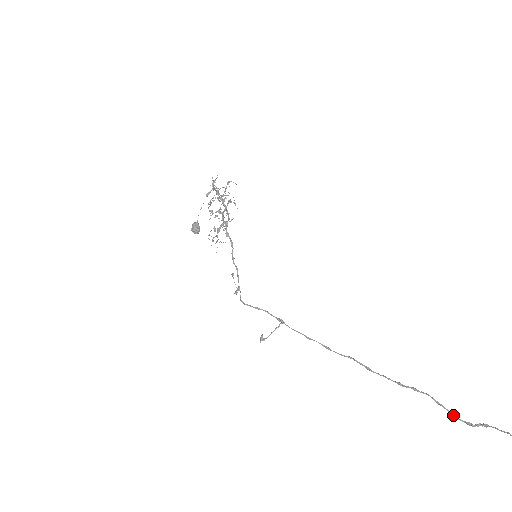
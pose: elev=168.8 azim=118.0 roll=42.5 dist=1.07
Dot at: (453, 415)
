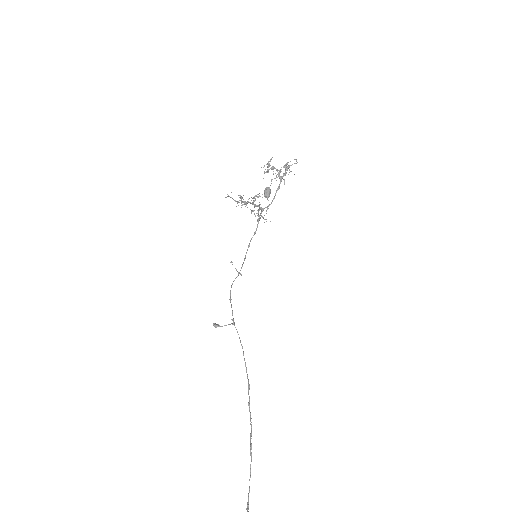
Dot at: (249, 488)
